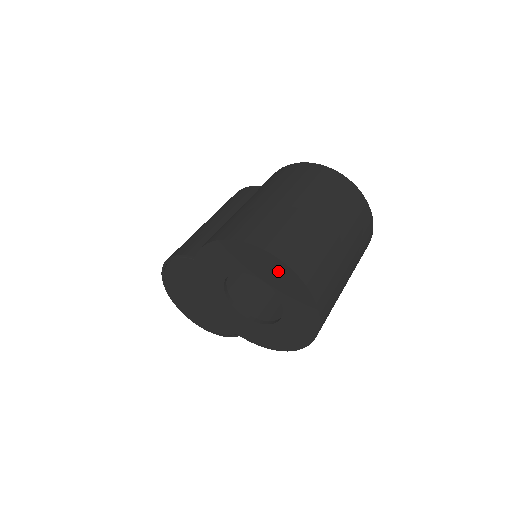
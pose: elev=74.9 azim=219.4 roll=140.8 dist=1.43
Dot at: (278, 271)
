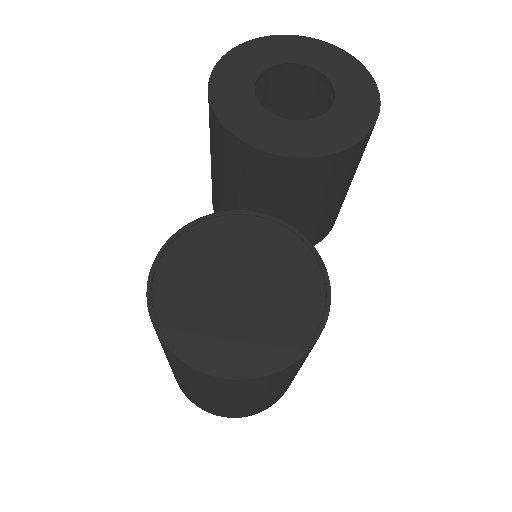
Dot at: (291, 45)
